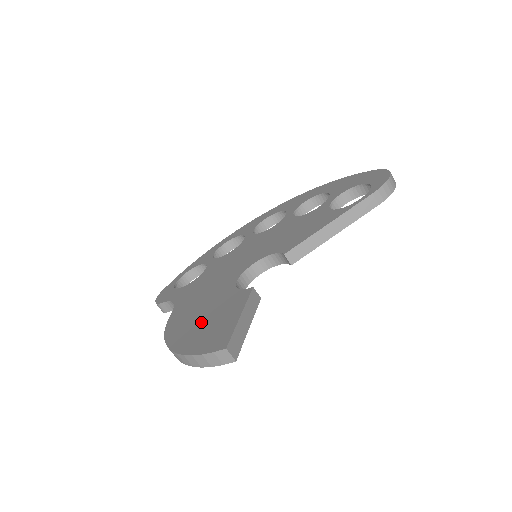
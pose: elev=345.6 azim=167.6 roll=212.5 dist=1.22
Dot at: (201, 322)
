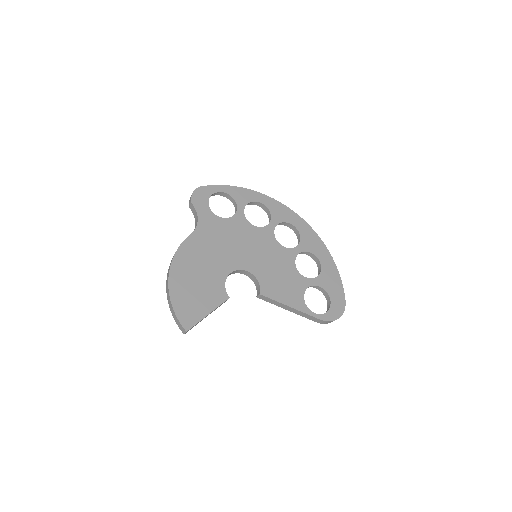
Dot at: (194, 282)
